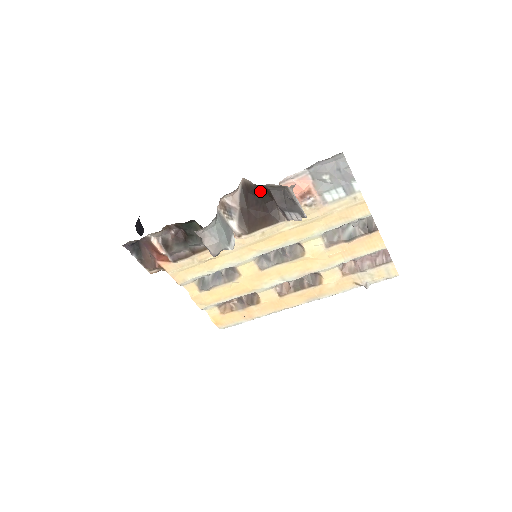
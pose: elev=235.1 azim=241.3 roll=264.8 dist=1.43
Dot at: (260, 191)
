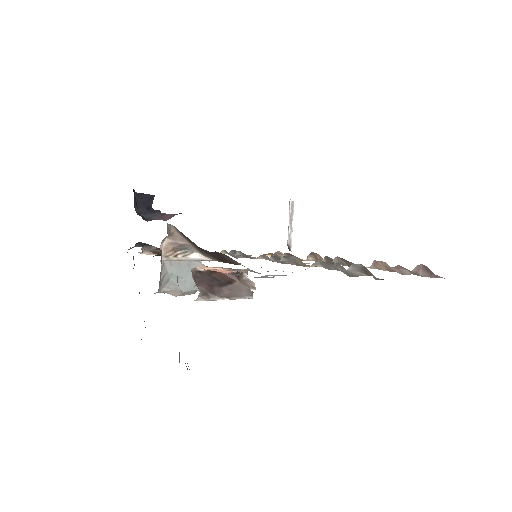
Dot at: occluded
